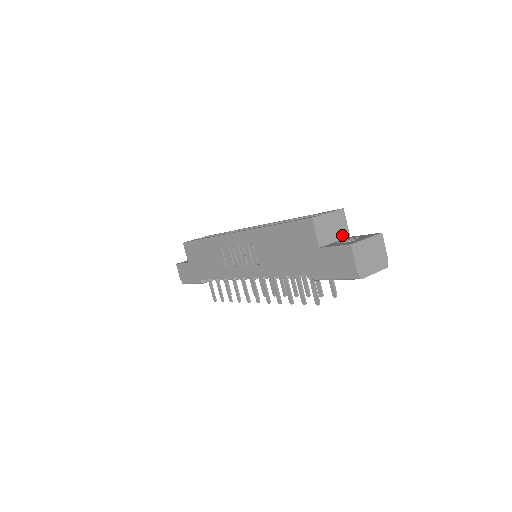
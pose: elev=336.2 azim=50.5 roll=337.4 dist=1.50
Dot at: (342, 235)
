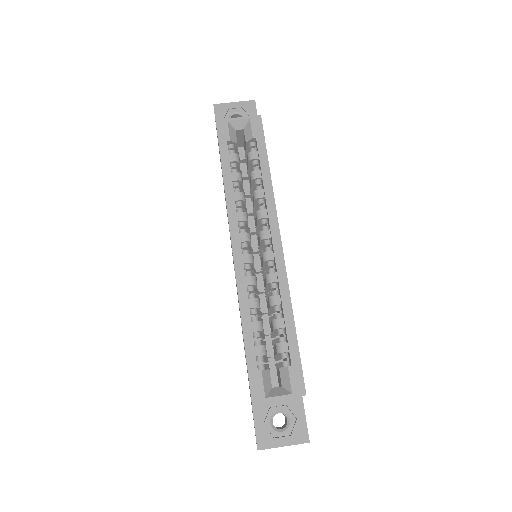
Dot at: occluded
